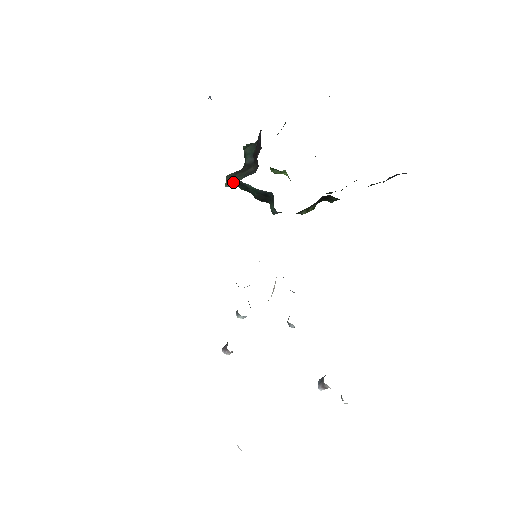
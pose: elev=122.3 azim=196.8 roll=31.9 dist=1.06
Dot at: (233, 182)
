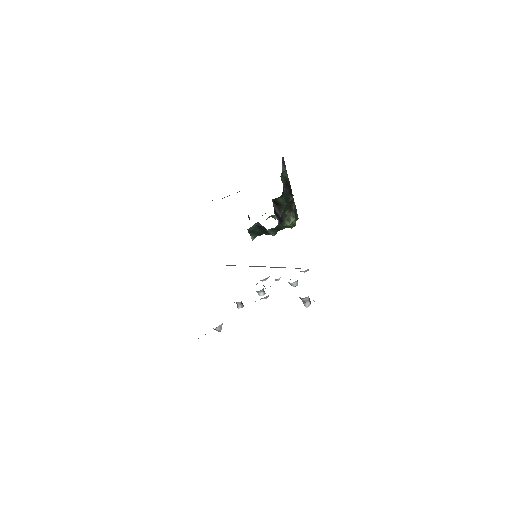
Dot at: (250, 234)
